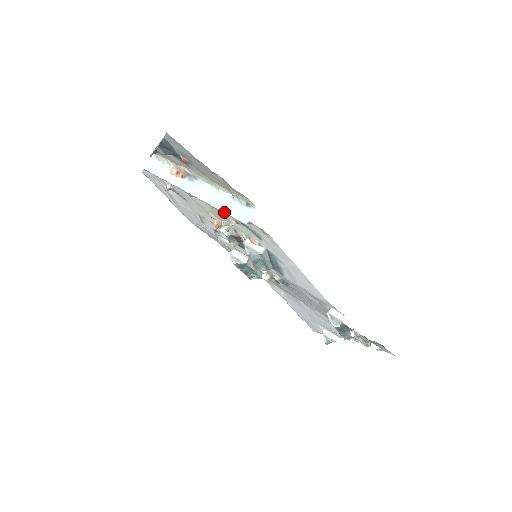
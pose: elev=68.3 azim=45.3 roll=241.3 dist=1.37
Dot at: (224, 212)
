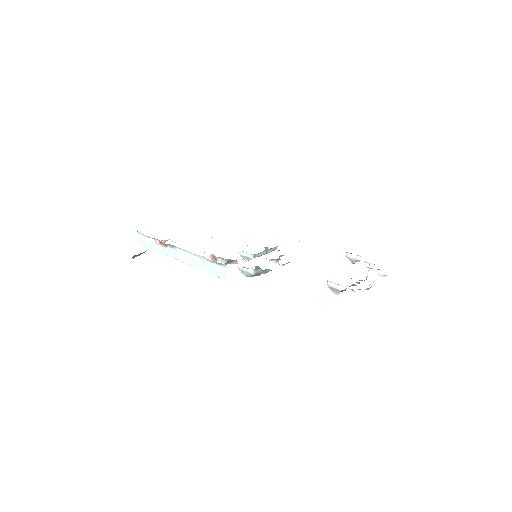
Dot at: (207, 272)
